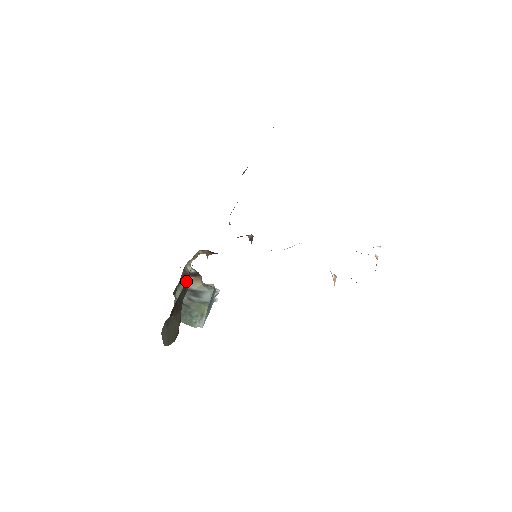
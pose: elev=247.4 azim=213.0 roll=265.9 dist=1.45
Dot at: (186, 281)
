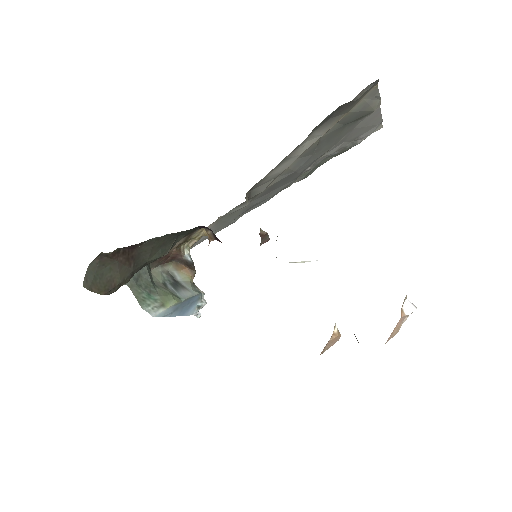
Dot at: (161, 238)
